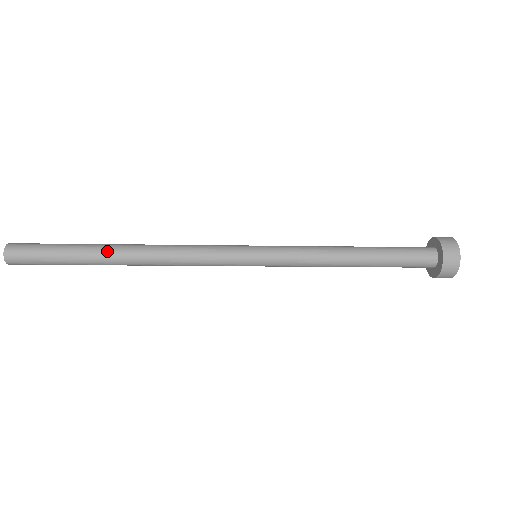
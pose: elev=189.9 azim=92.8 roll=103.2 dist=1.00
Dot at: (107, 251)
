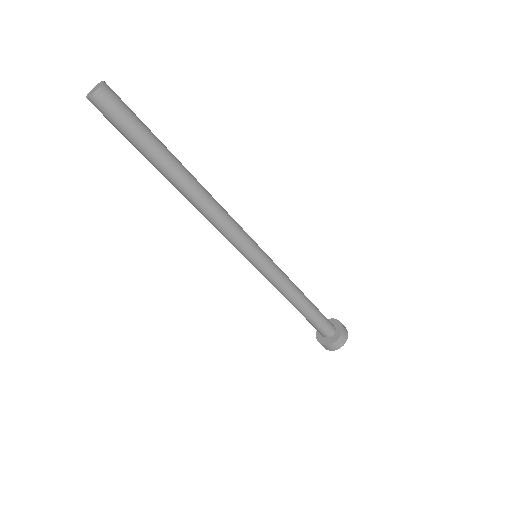
Dot at: (181, 164)
